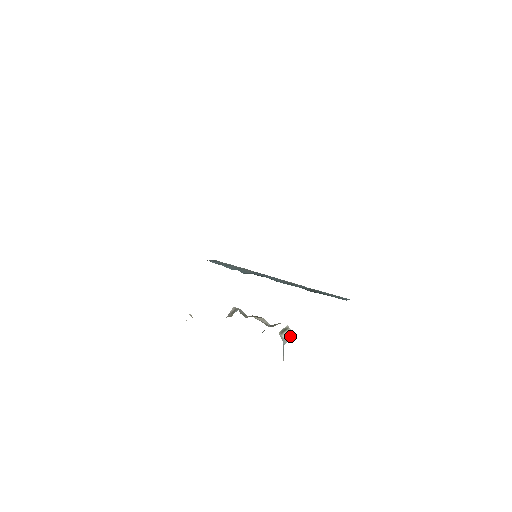
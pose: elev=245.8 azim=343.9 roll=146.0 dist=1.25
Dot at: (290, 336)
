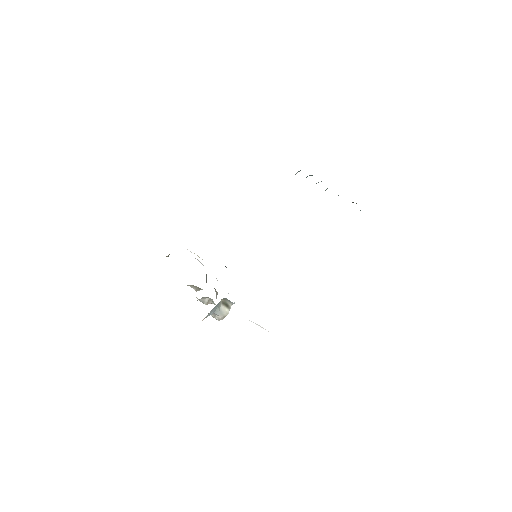
Dot at: (224, 316)
